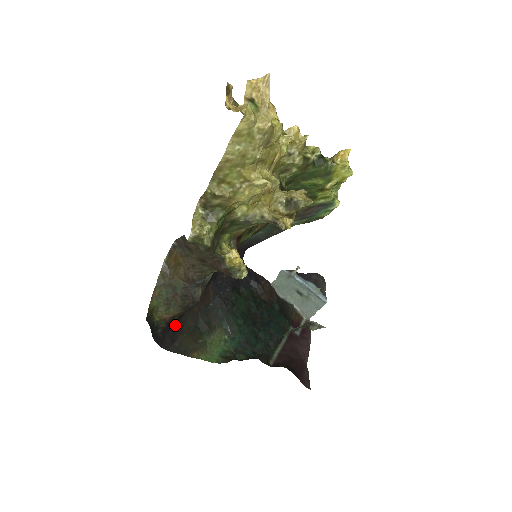
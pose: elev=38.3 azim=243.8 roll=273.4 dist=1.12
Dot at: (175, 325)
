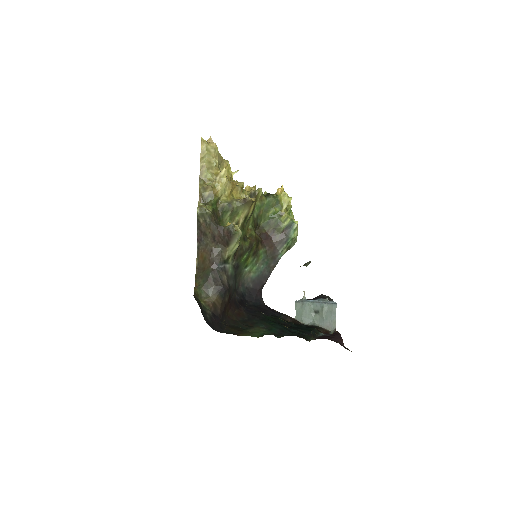
Dot at: (220, 320)
